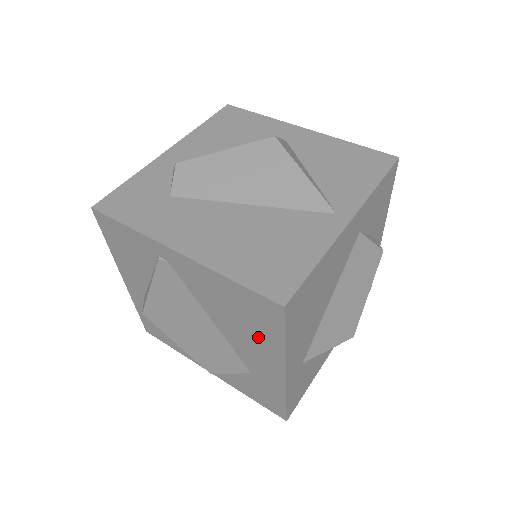
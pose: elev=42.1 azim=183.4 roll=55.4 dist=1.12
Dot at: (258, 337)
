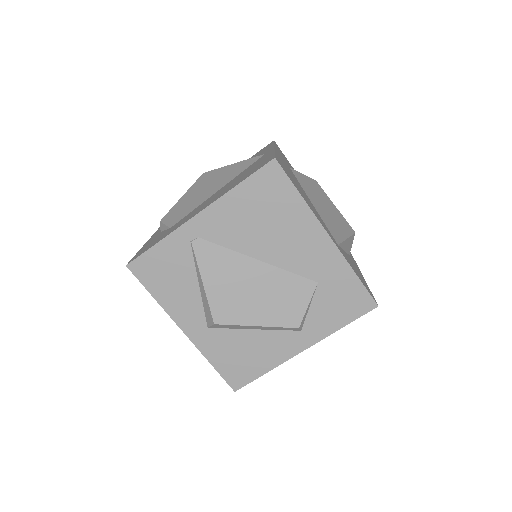
Dot at: (288, 221)
